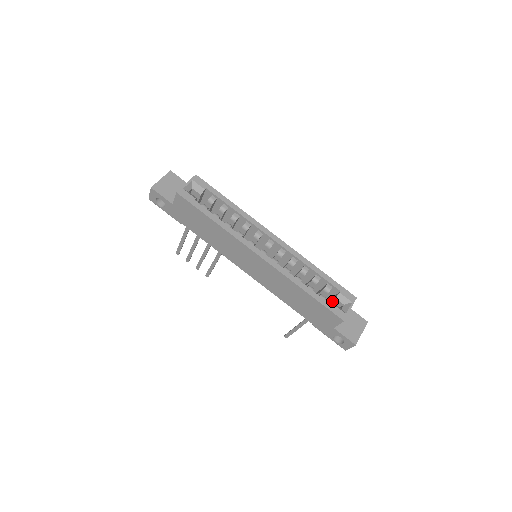
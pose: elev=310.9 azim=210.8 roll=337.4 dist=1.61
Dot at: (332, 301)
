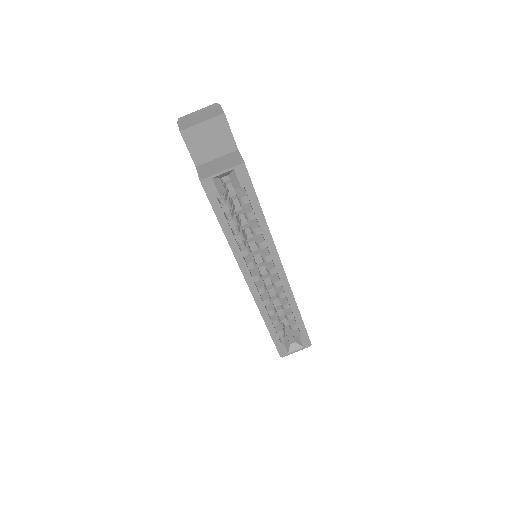
Dot at: (291, 330)
